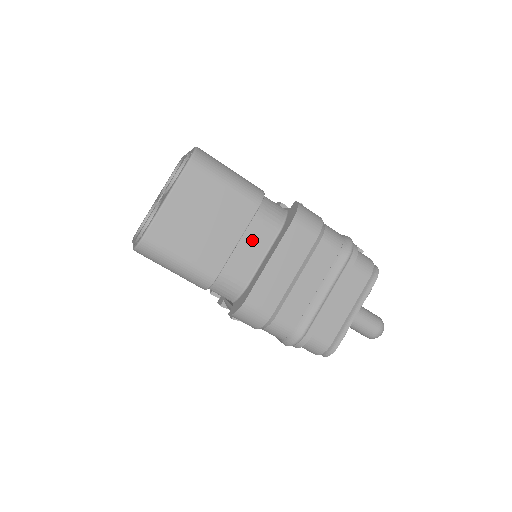
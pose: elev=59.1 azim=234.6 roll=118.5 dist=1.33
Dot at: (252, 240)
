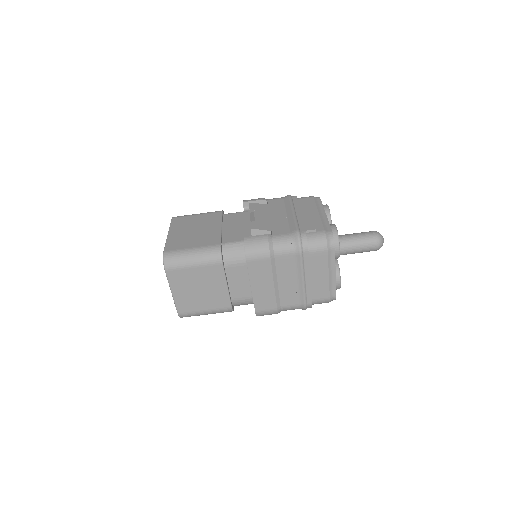
Dot at: (235, 278)
